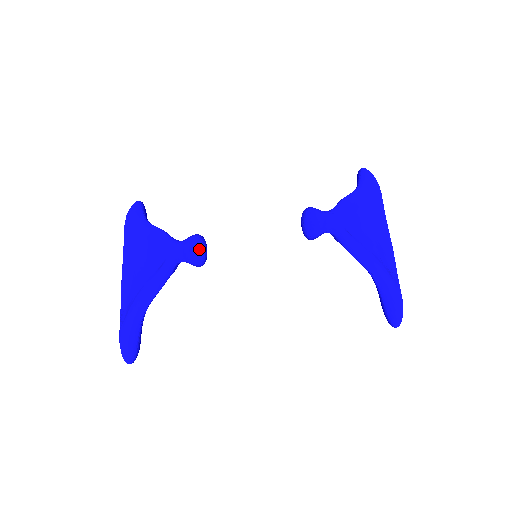
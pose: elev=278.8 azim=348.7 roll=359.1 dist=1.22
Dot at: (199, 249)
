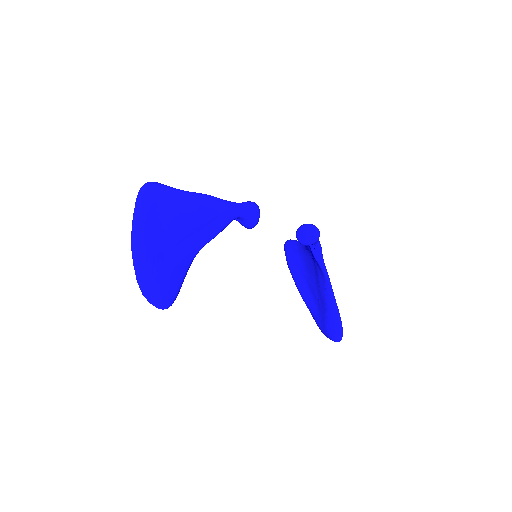
Dot at: (259, 210)
